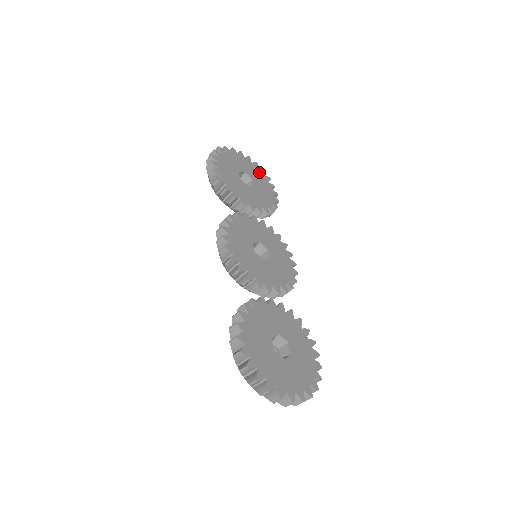
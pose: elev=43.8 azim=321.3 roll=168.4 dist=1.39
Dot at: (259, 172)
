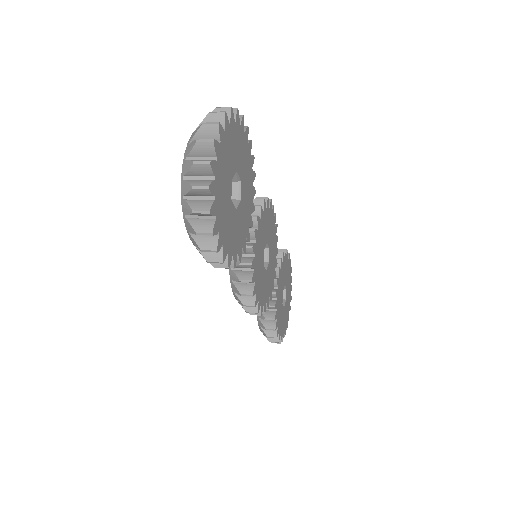
Dot at: (233, 133)
